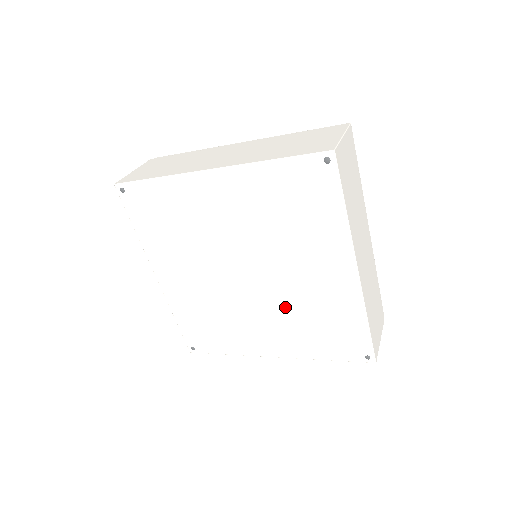
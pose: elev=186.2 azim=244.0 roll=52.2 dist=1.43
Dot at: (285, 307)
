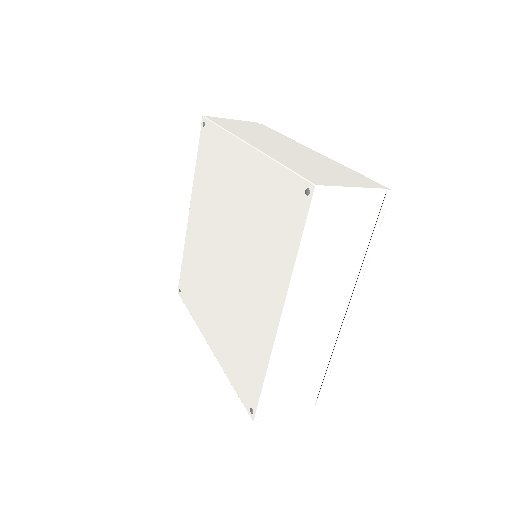
Dot at: (250, 245)
